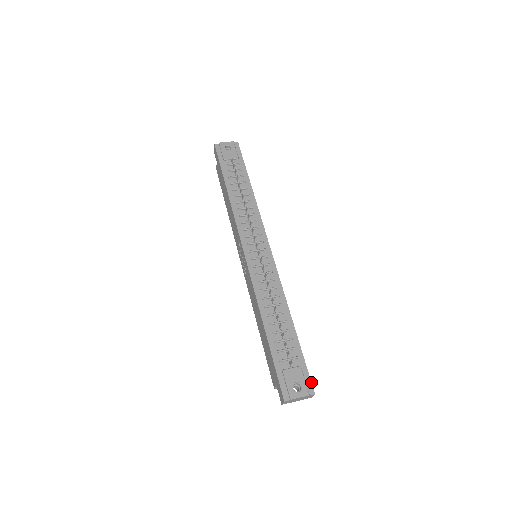
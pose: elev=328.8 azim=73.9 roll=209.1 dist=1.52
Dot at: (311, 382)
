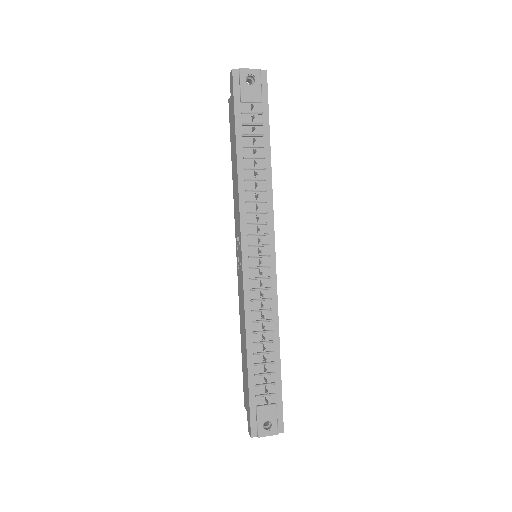
Dot at: occluded
